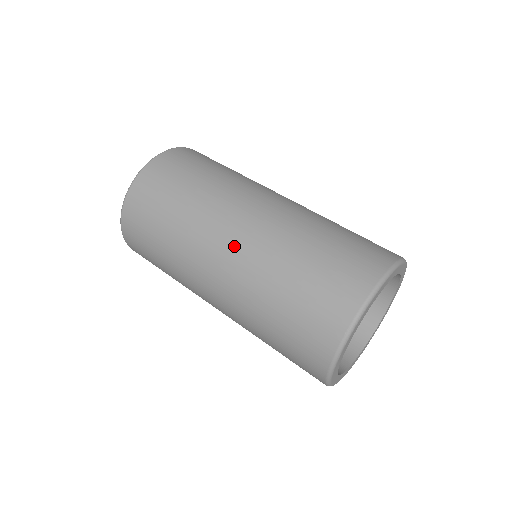
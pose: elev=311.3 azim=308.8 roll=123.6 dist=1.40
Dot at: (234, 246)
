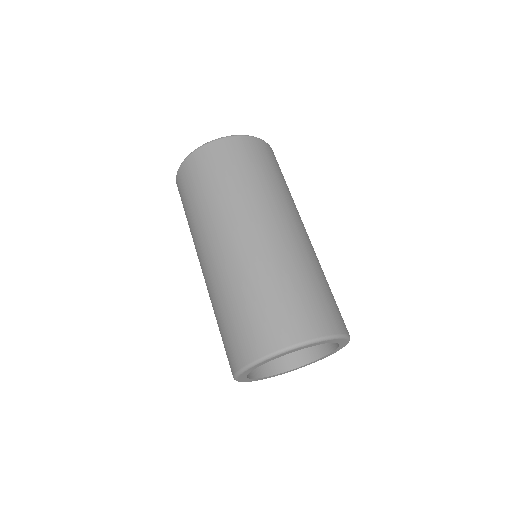
Dot at: (255, 236)
